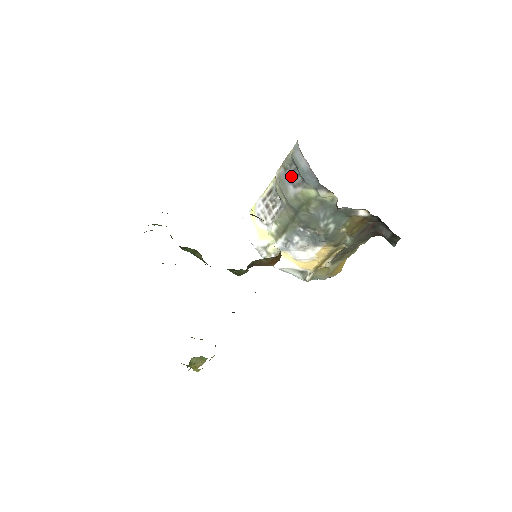
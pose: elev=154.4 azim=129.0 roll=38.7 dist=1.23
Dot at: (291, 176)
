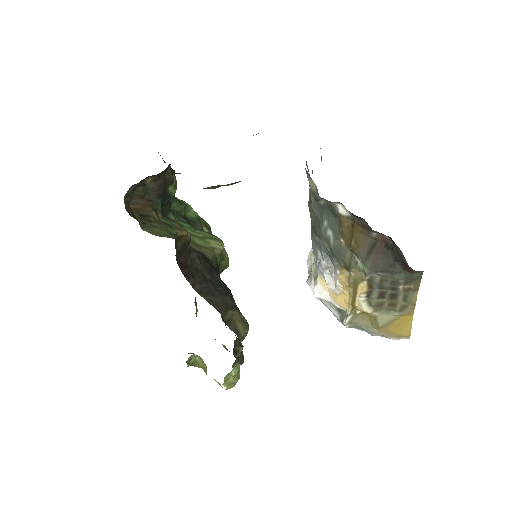
Dot at: occluded
